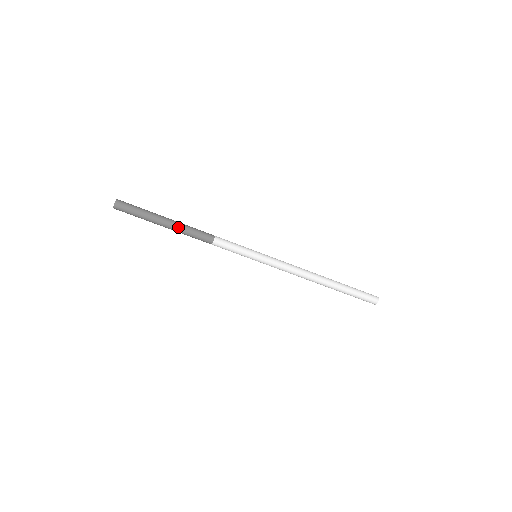
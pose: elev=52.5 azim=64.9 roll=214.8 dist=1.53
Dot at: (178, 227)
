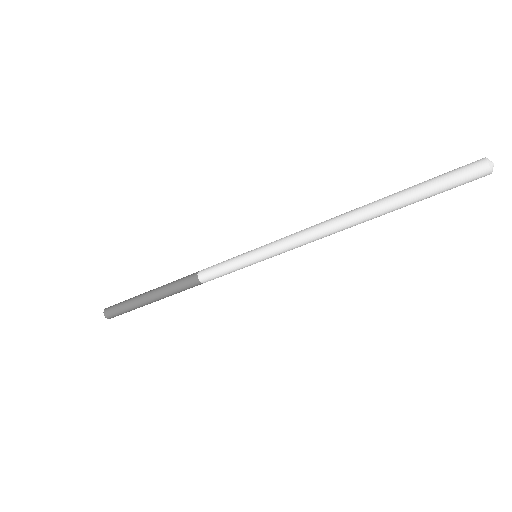
Dot at: (163, 297)
